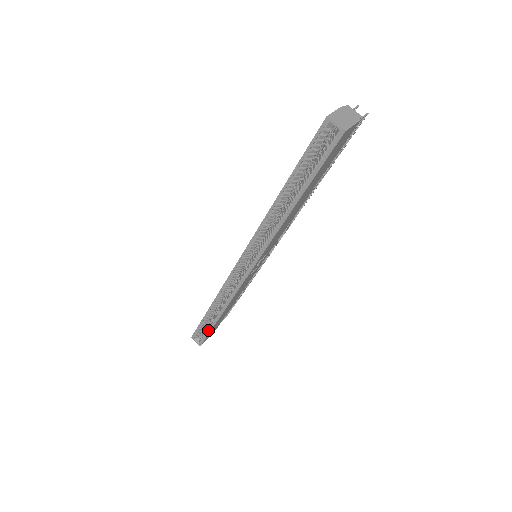
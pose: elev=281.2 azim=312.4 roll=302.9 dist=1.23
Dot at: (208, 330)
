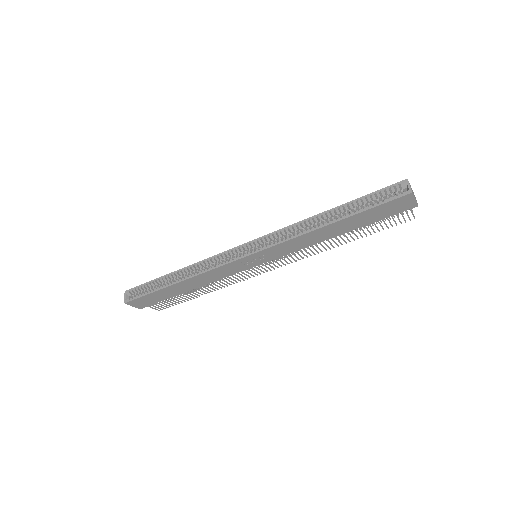
Dot at: (151, 290)
